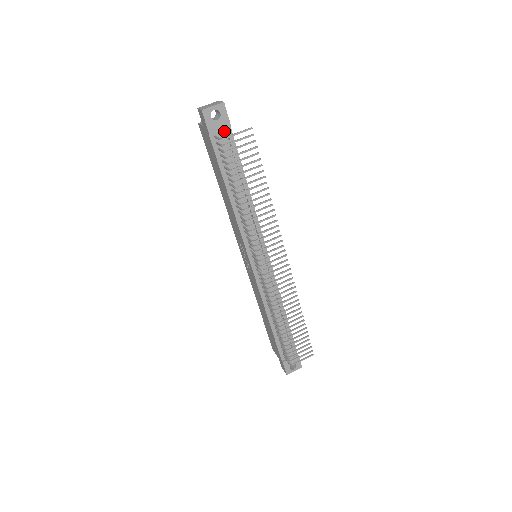
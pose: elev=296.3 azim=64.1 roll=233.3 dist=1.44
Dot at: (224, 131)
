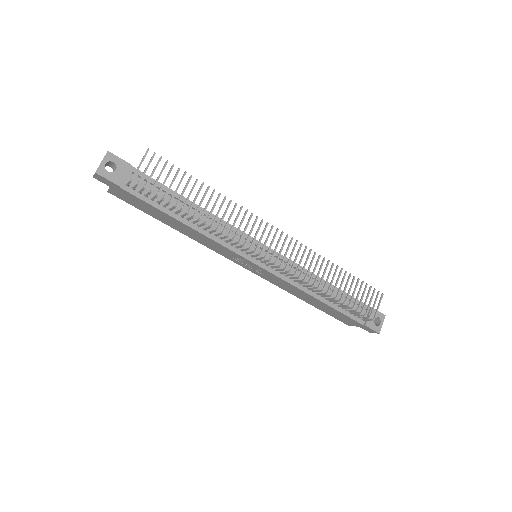
Dot at: (130, 174)
